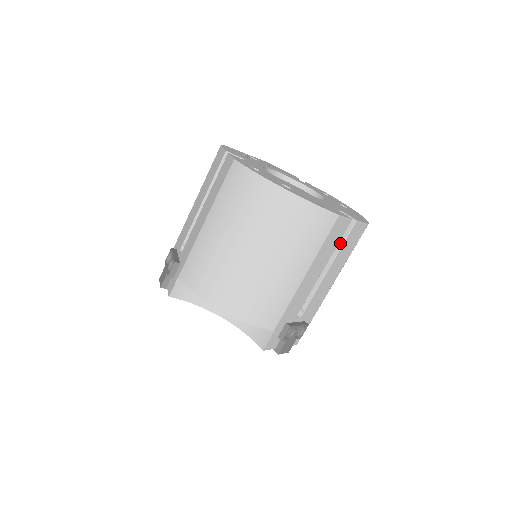
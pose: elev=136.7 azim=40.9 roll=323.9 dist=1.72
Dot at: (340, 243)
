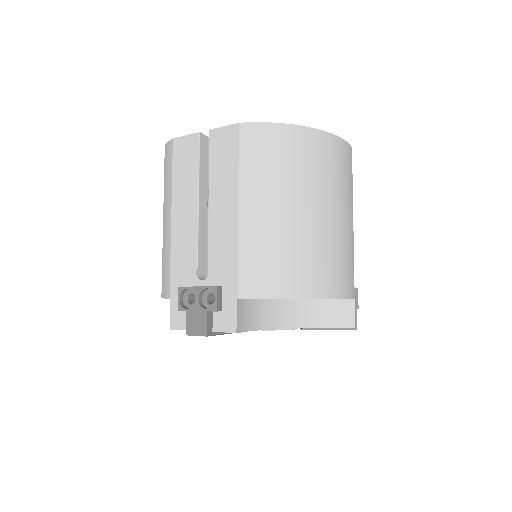
Dot at: occluded
